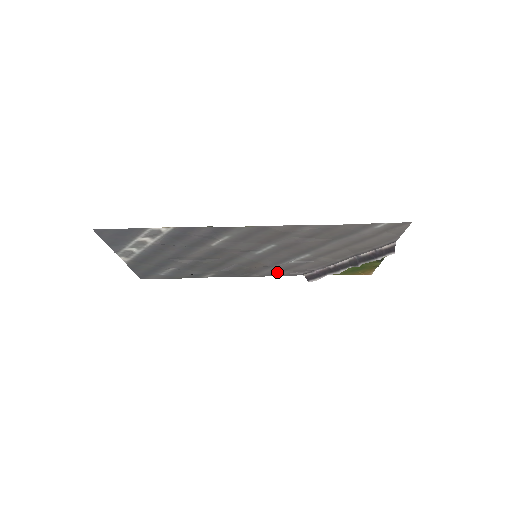
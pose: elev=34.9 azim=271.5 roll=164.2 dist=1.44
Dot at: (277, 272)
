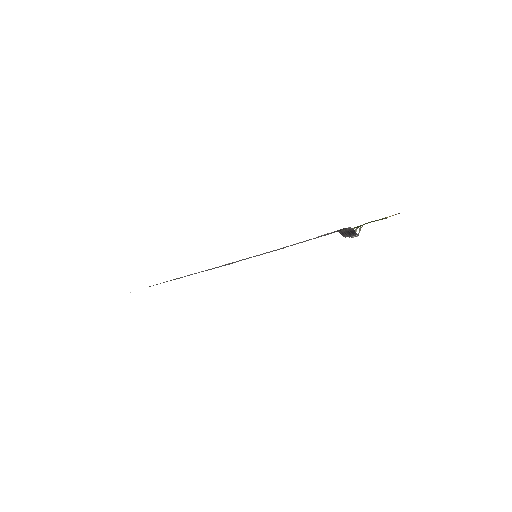
Dot at: occluded
